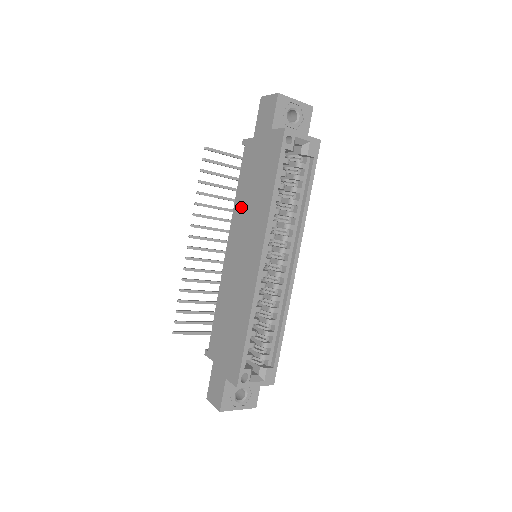
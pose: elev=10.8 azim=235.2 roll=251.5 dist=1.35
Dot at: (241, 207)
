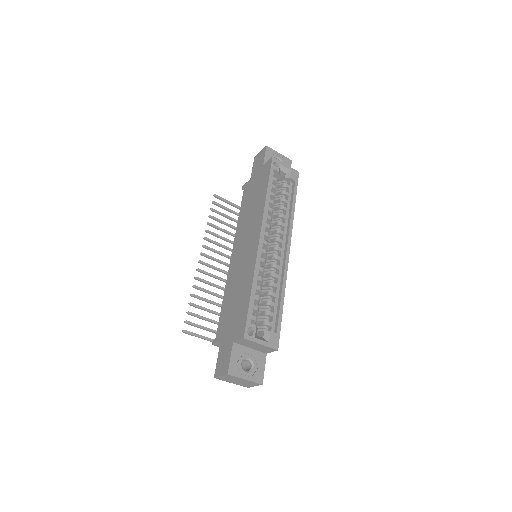
Dot at: (243, 221)
